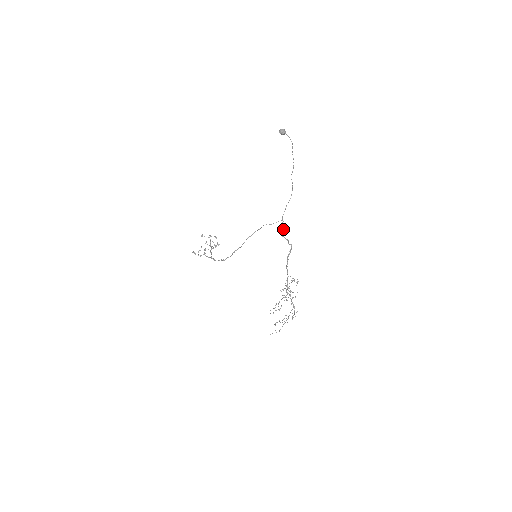
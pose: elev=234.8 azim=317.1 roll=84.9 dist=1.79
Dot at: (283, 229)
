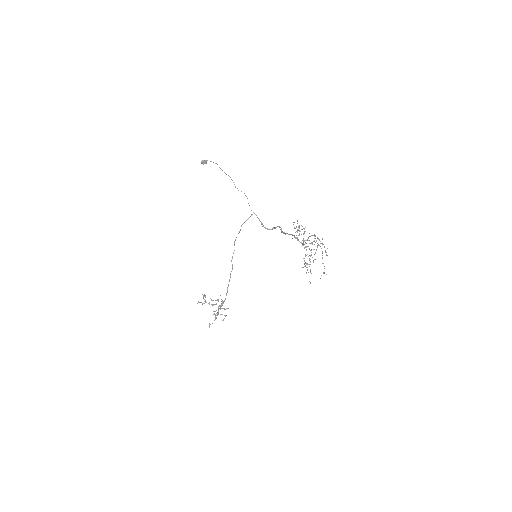
Dot at: (261, 222)
